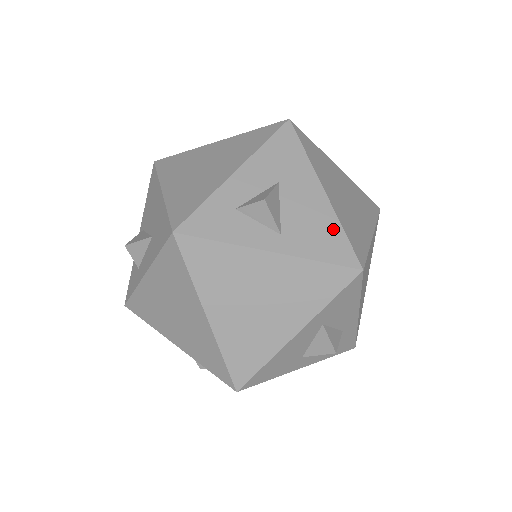
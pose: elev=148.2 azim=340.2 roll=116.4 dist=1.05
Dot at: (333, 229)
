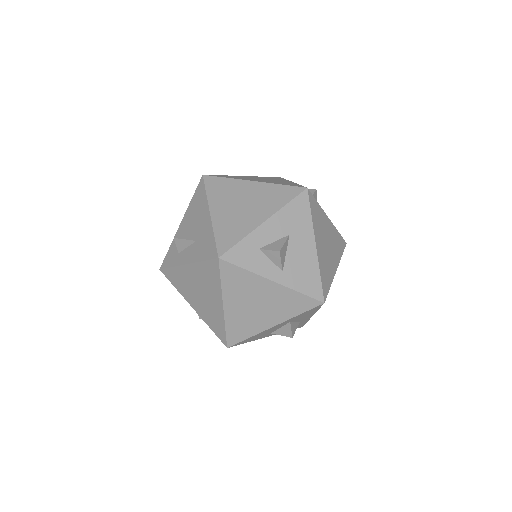
Dot at: (314, 273)
